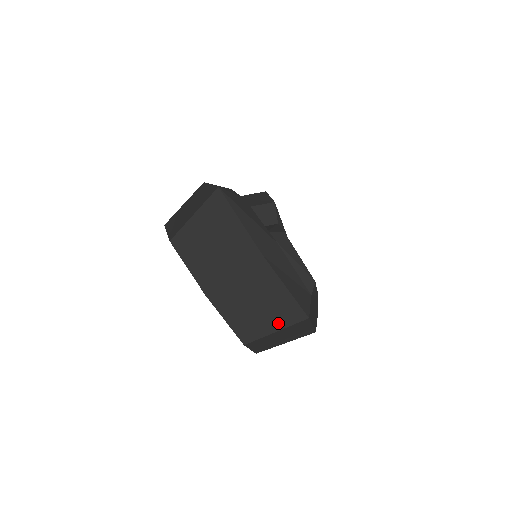
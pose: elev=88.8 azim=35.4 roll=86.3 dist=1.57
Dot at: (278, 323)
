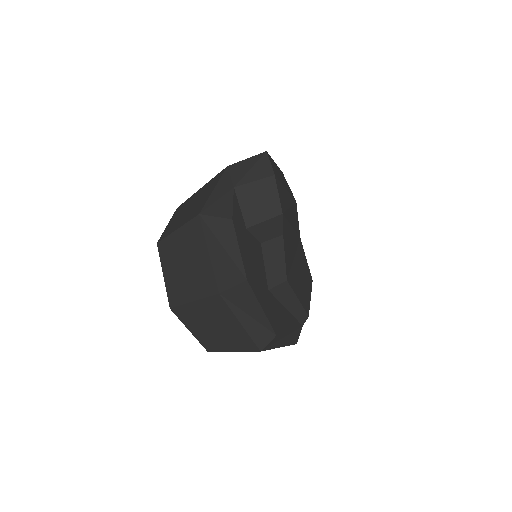
Dot at: occluded
